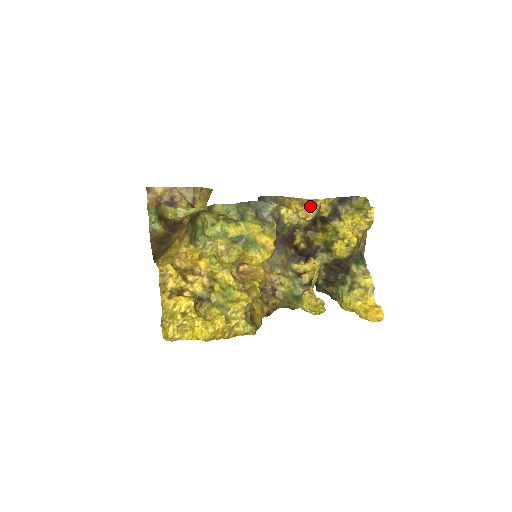
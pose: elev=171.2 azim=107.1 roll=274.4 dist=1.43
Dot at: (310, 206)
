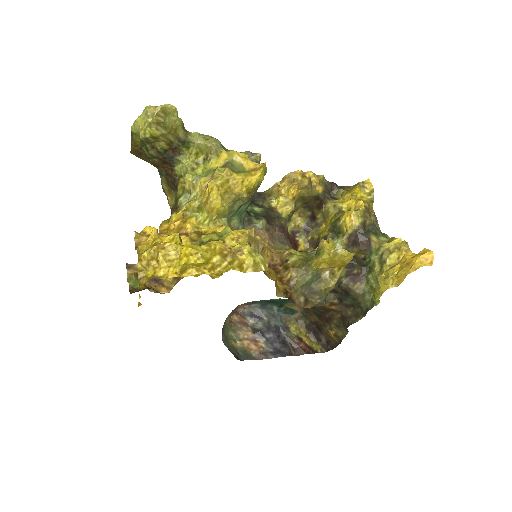
Dot at: (299, 178)
